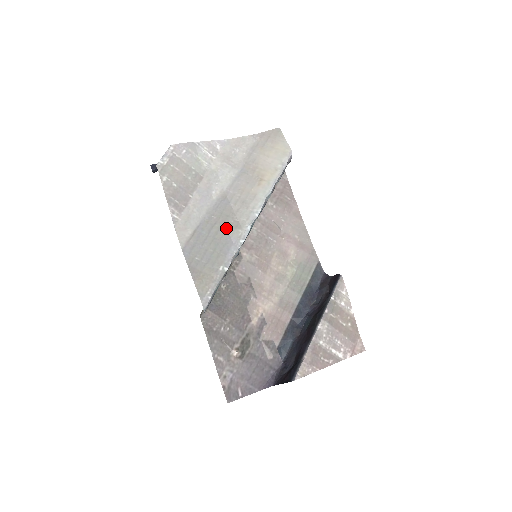
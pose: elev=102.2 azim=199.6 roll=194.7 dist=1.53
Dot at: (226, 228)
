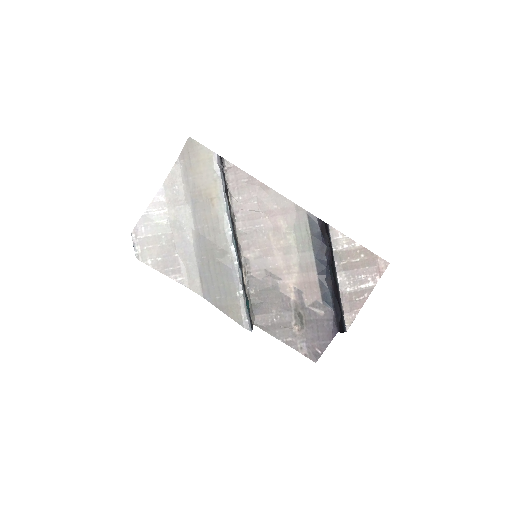
Dot at: (218, 260)
